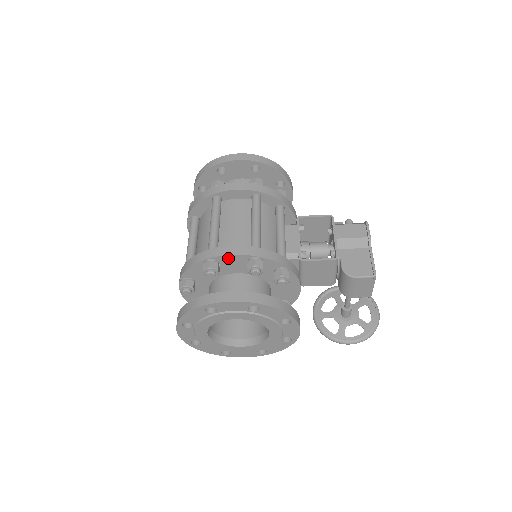
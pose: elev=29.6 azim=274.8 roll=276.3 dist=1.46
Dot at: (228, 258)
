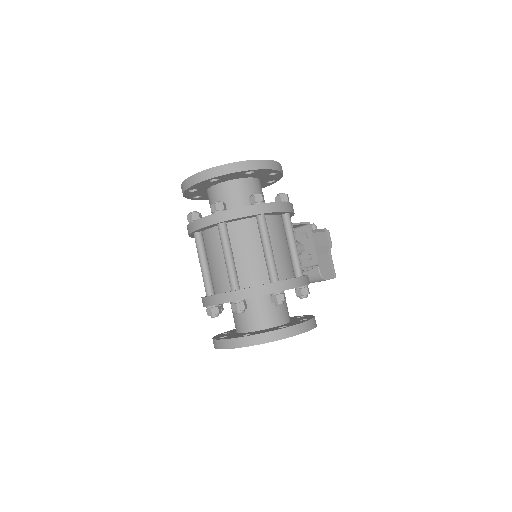
Dot at: (292, 288)
